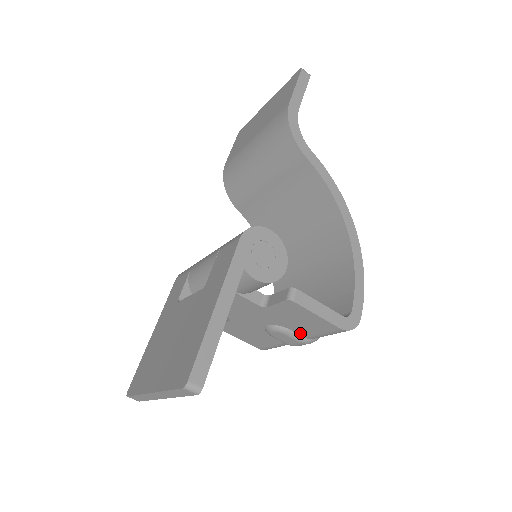
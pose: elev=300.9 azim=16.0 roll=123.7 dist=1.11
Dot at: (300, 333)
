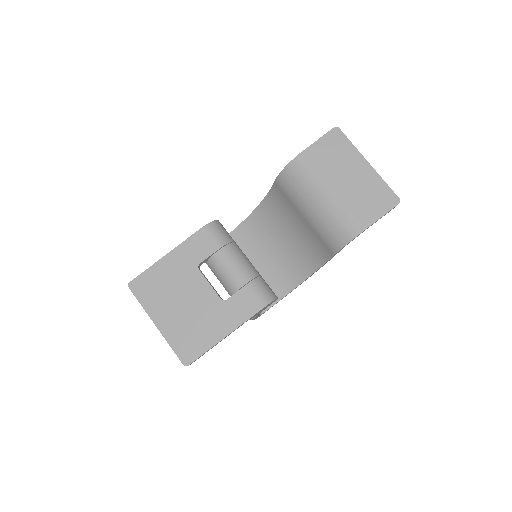
Dot at: occluded
